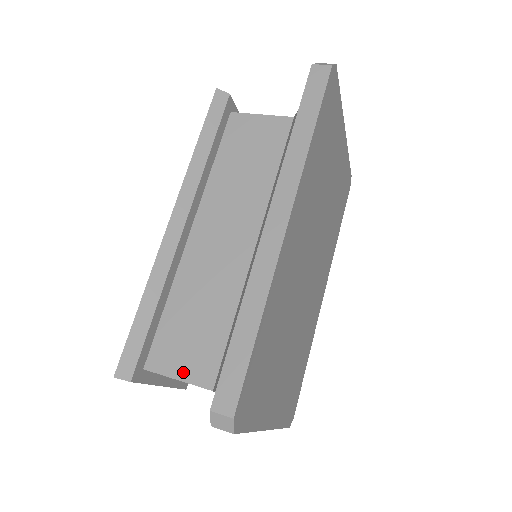
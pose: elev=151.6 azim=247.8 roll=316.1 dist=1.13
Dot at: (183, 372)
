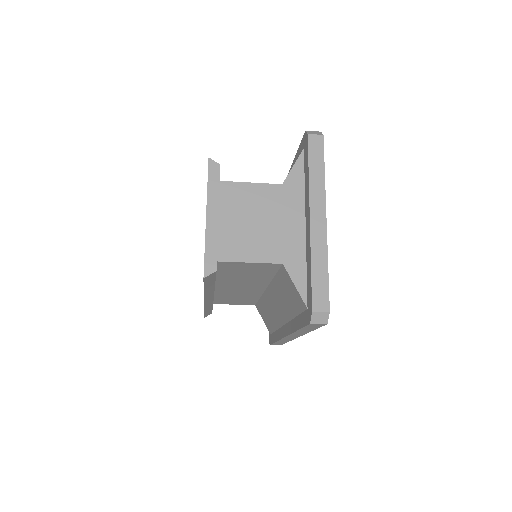
Dot at: occluded
